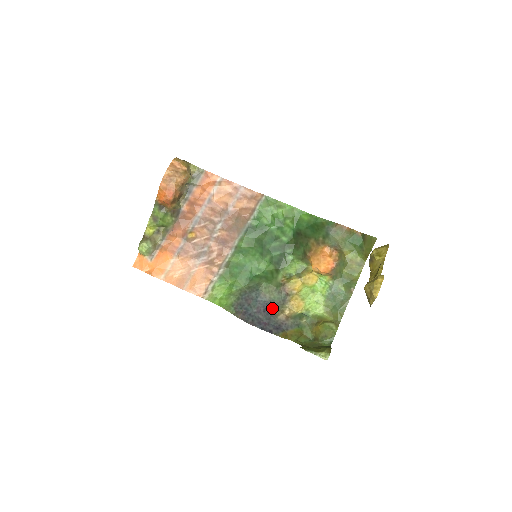
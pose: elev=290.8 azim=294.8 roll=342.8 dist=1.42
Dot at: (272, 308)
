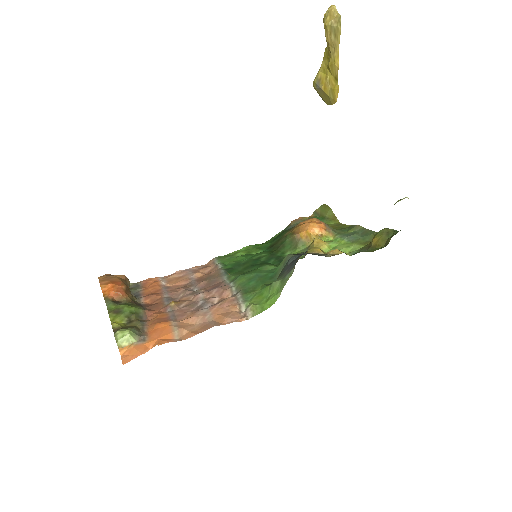
Dot at: occluded
